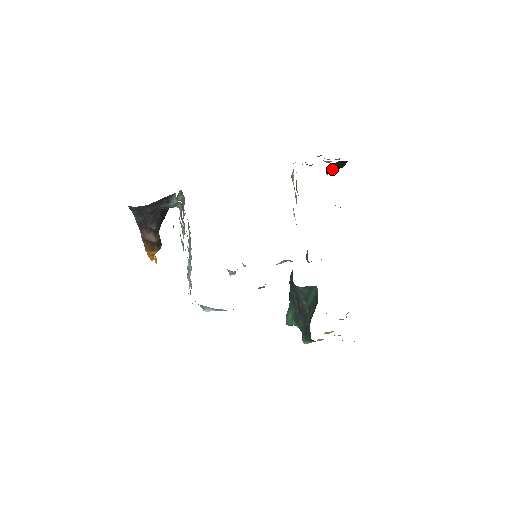
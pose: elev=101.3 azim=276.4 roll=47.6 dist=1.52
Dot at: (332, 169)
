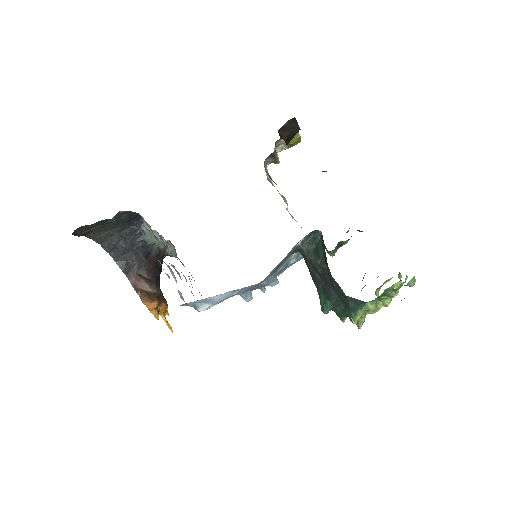
Dot at: (287, 134)
